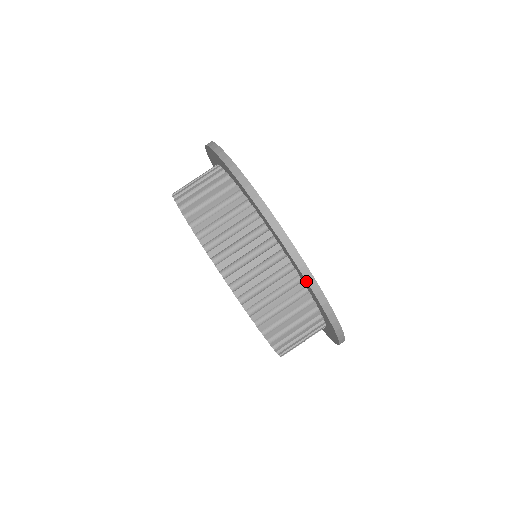
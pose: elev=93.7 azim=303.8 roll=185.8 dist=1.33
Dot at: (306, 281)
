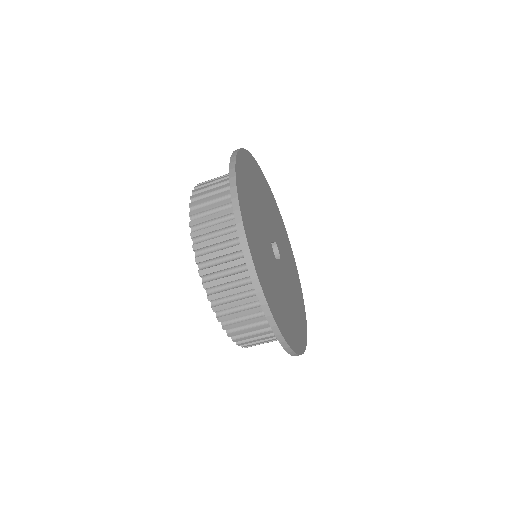
Dot at: occluded
